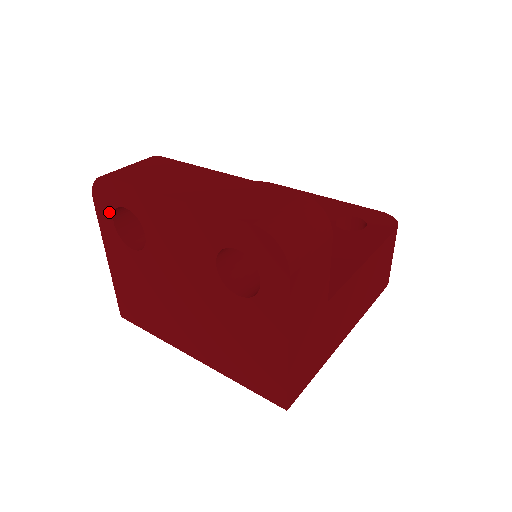
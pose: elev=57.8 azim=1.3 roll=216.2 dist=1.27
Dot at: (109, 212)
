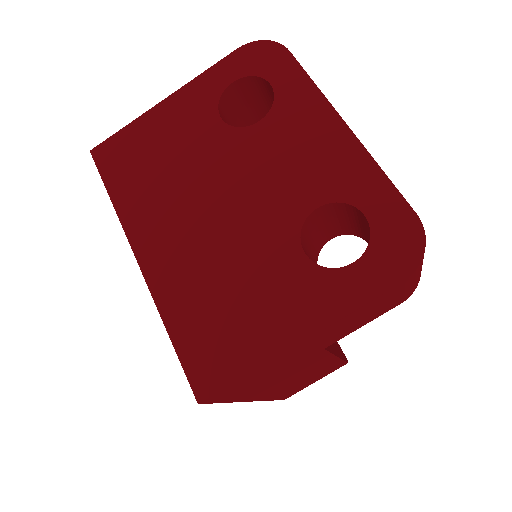
Dot at: (242, 71)
